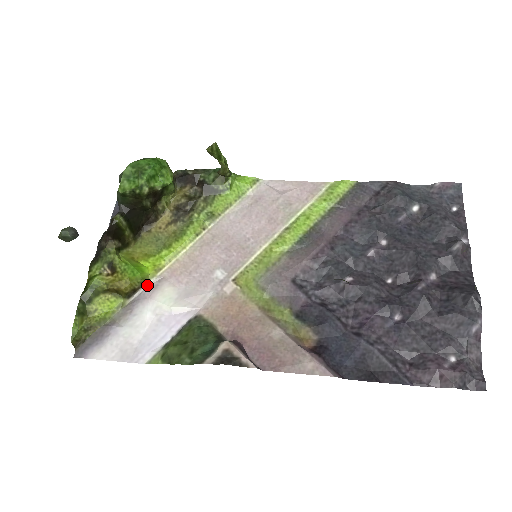
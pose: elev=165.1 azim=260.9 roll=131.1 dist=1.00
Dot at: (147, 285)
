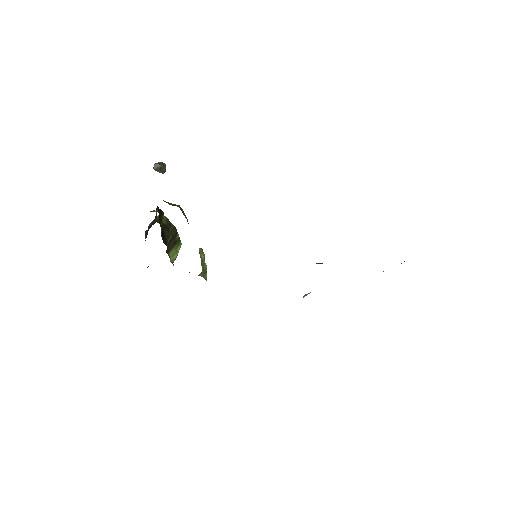
Dot at: occluded
